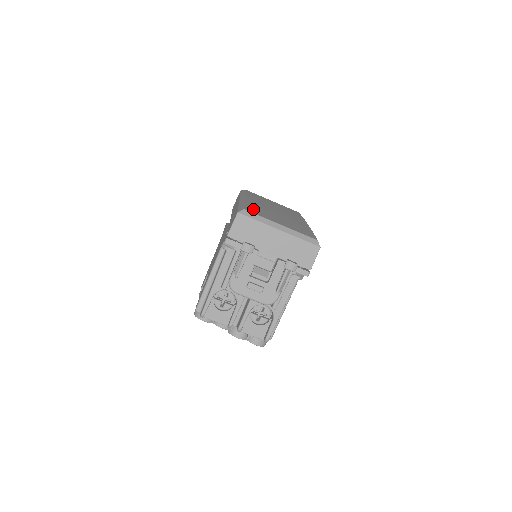
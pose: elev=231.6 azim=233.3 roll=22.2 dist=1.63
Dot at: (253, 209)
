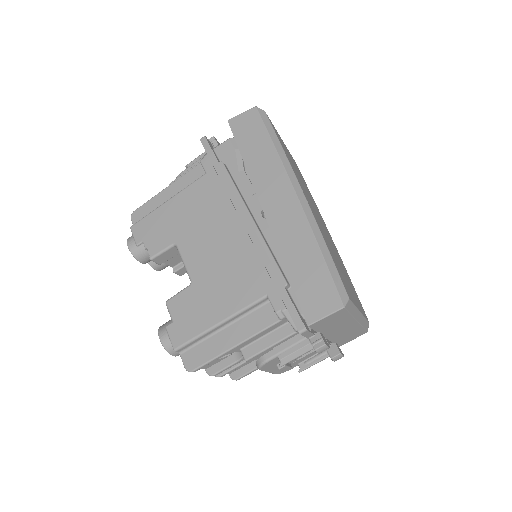
Dot at: (341, 275)
